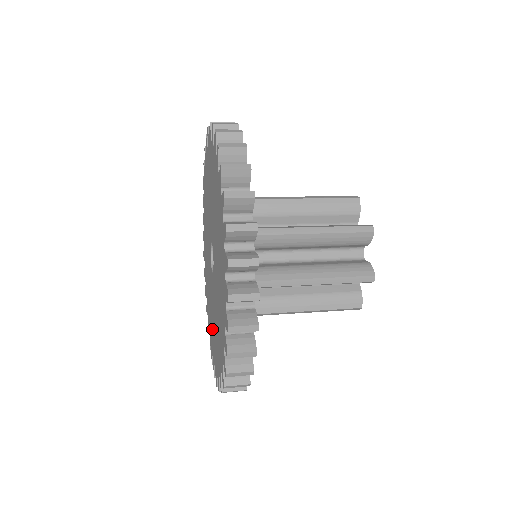
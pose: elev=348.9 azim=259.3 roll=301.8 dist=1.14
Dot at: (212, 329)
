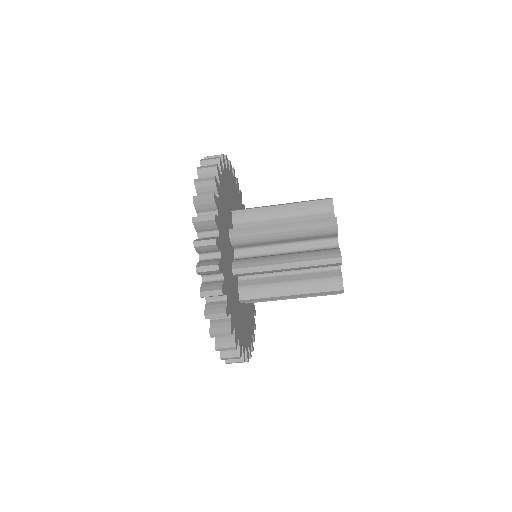
Dot at: occluded
